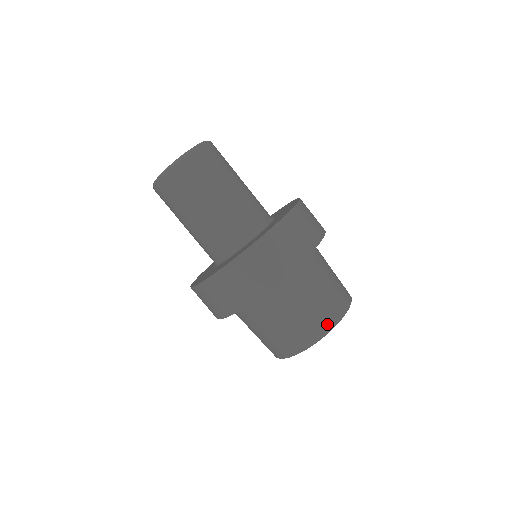
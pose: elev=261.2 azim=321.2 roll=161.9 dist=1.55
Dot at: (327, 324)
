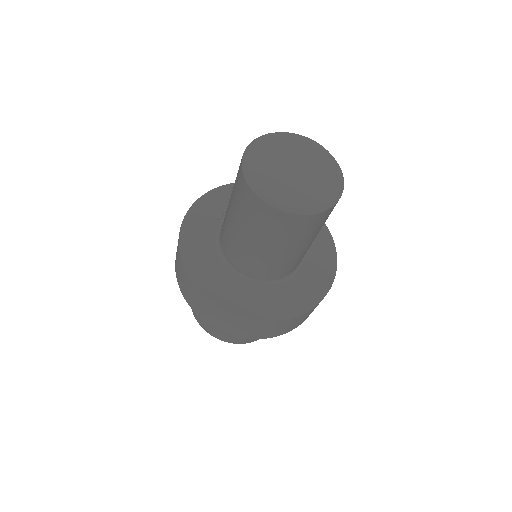
Dot at: (242, 342)
